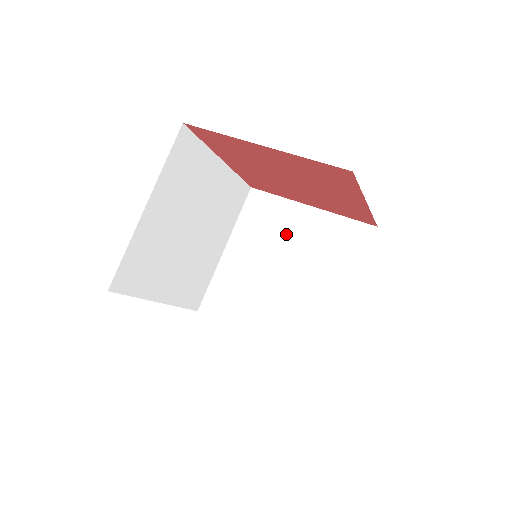
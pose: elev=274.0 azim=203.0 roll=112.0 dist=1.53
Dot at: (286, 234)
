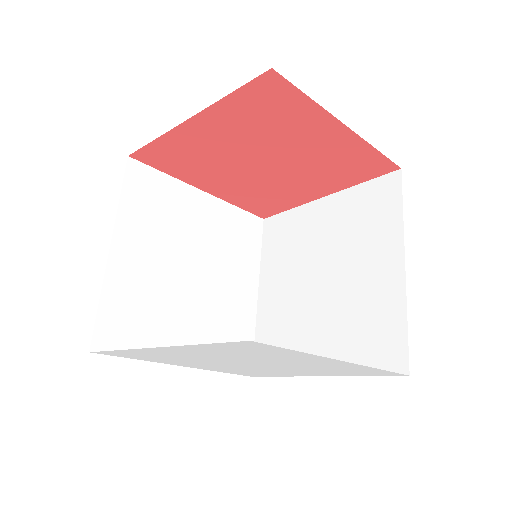
Dot at: (310, 240)
